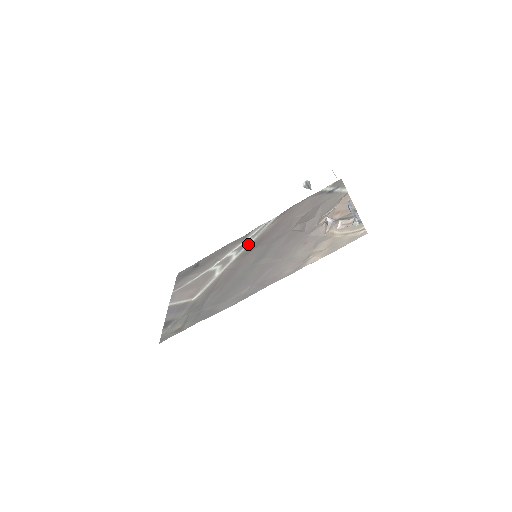
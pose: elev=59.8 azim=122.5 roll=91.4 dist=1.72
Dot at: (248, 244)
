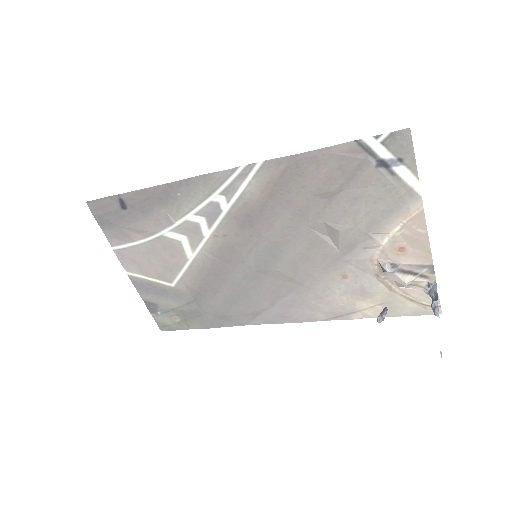
Dot at: (224, 213)
